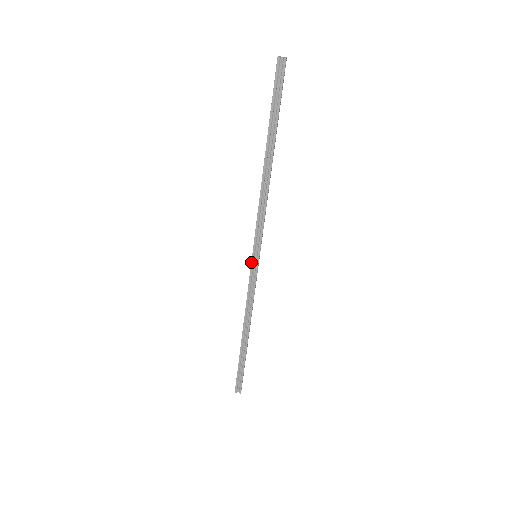
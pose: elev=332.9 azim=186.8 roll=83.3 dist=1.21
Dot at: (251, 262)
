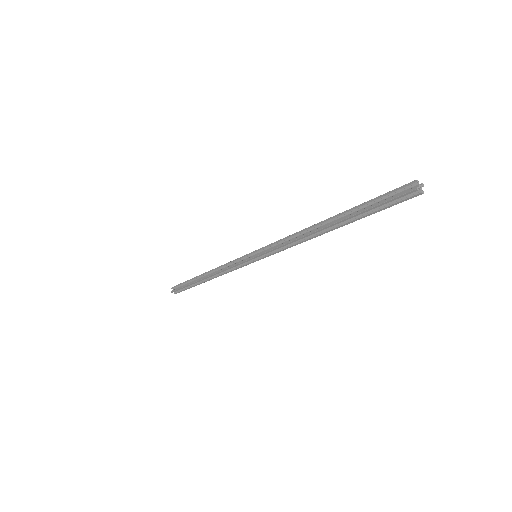
Dot at: (249, 259)
